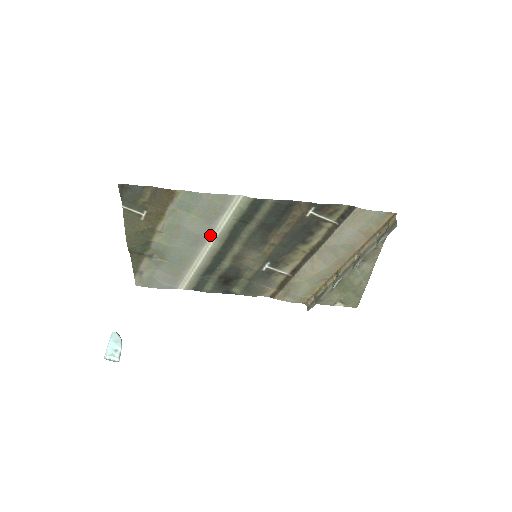
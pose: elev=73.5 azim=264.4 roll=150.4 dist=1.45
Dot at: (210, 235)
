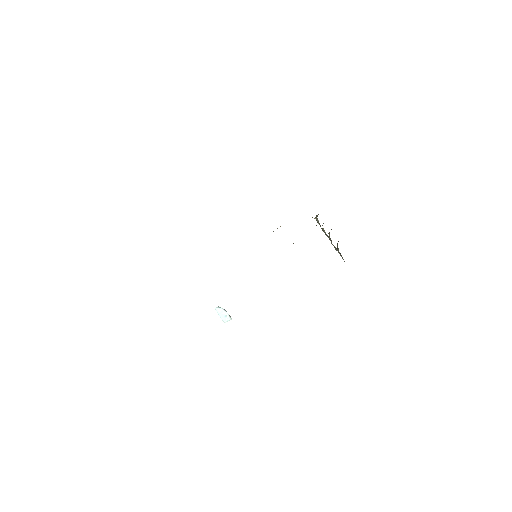
Dot at: occluded
